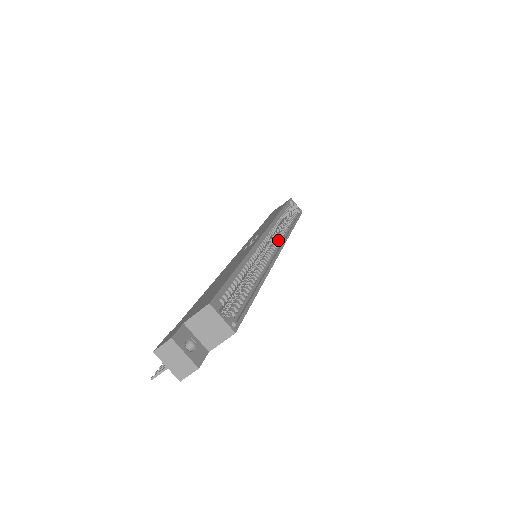
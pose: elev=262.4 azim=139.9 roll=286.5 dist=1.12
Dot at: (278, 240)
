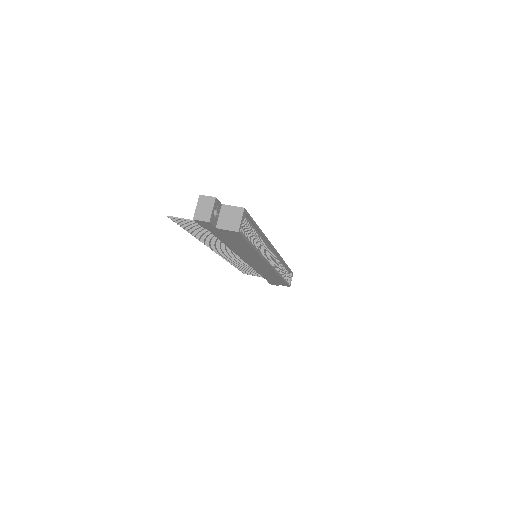
Dot at: (274, 265)
